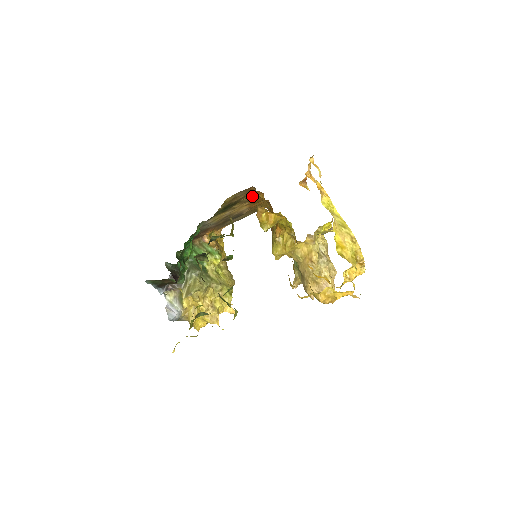
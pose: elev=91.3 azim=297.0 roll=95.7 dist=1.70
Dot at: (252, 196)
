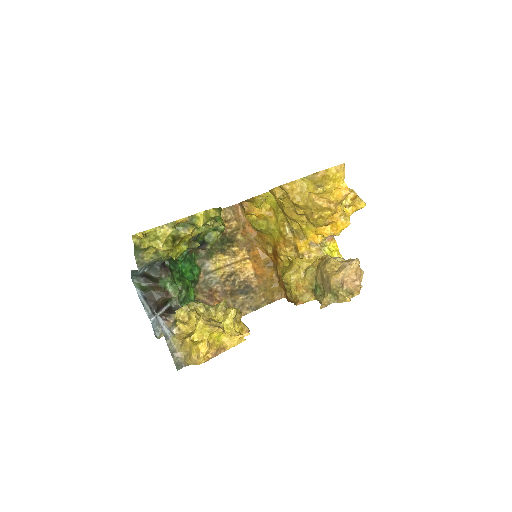
Dot at: (248, 239)
